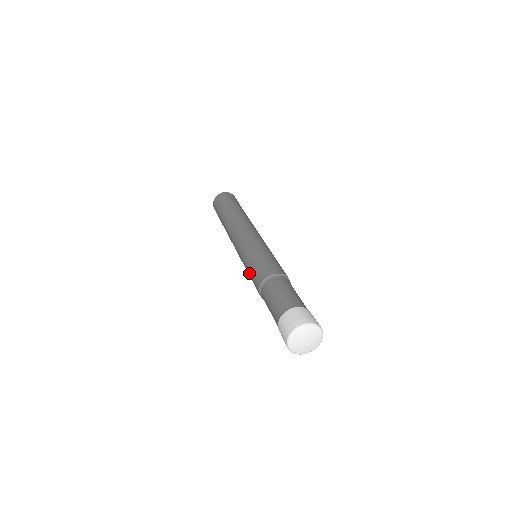
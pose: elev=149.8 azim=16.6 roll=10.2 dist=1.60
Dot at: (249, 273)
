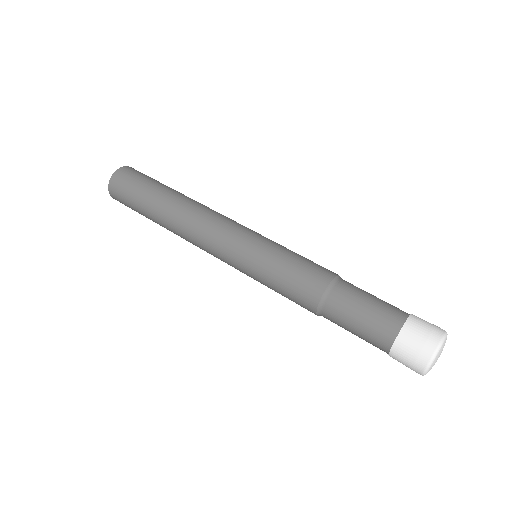
Dot at: occluded
